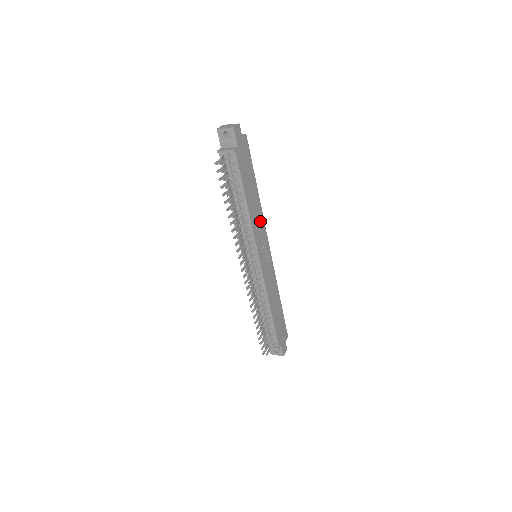
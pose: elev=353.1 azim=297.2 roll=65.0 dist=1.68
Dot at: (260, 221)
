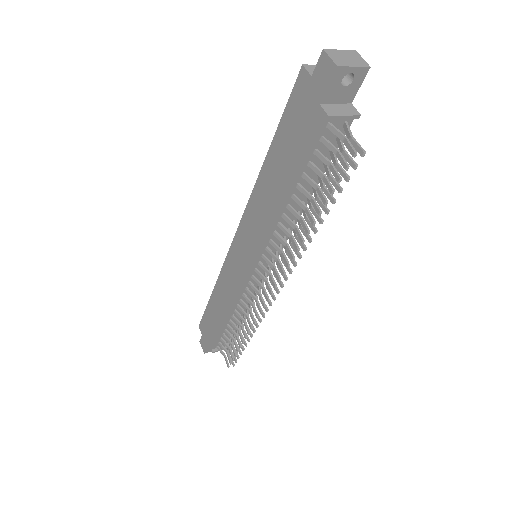
Dot at: occluded
